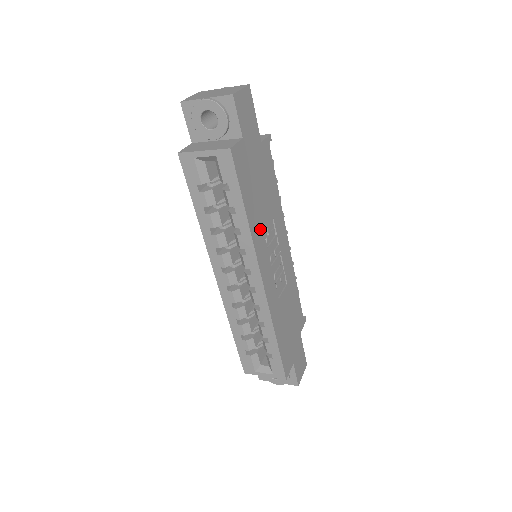
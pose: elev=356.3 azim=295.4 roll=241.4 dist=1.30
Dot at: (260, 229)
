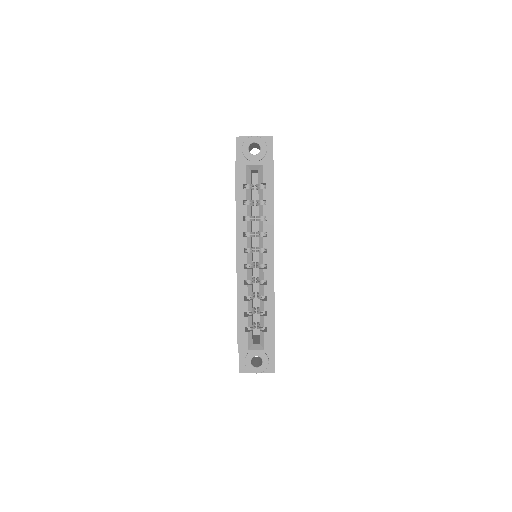
Dot at: occluded
